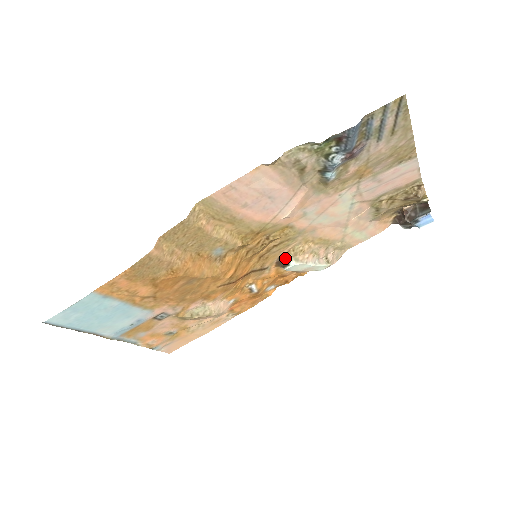
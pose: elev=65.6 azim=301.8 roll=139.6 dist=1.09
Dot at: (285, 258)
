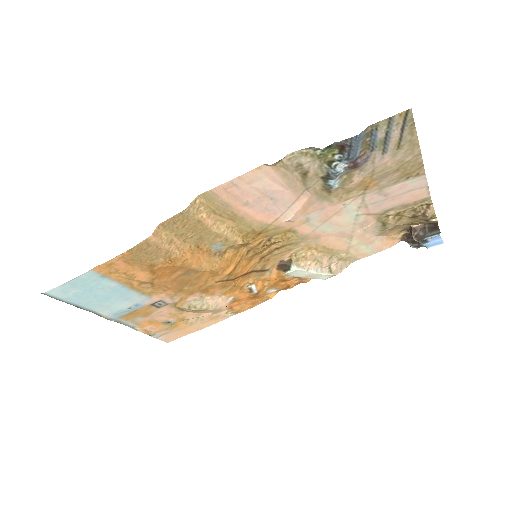
Dot at: (287, 262)
